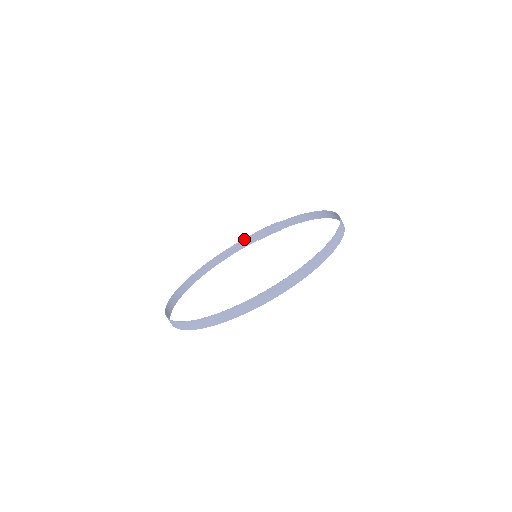
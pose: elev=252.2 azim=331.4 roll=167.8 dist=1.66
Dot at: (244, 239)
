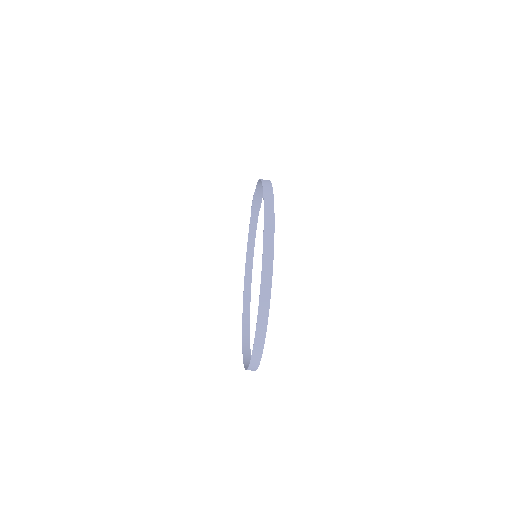
Dot at: (250, 219)
